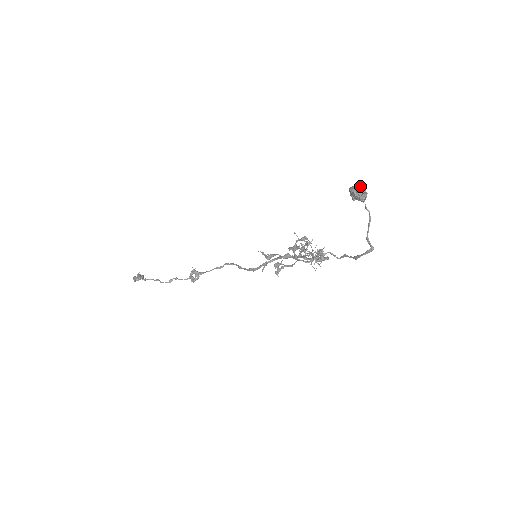
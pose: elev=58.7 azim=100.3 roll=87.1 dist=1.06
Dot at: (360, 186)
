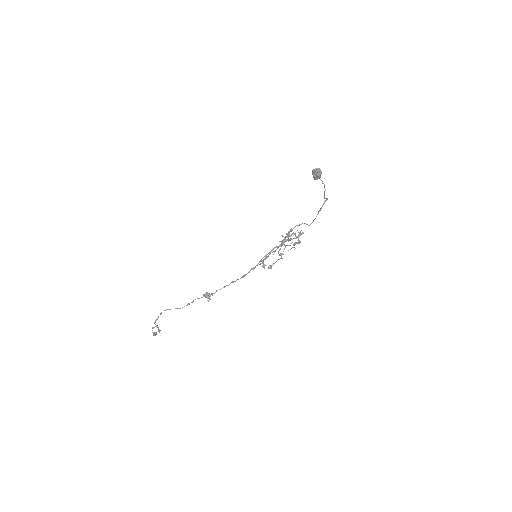
Dot at: occluded
